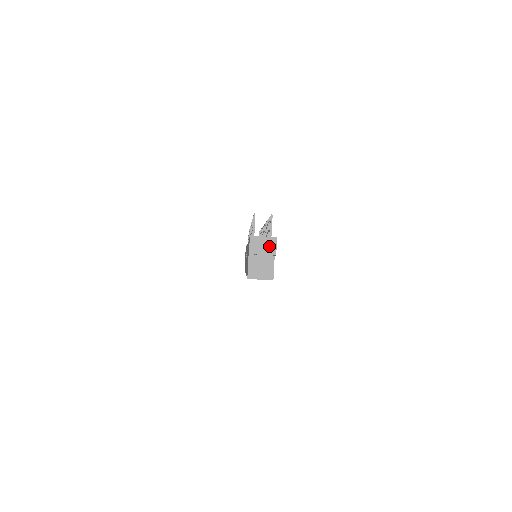
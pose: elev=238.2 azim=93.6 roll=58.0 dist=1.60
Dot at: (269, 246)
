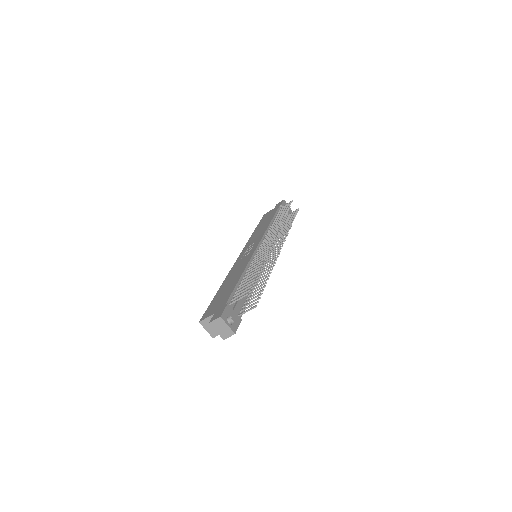
Dot at: (225, 332)
